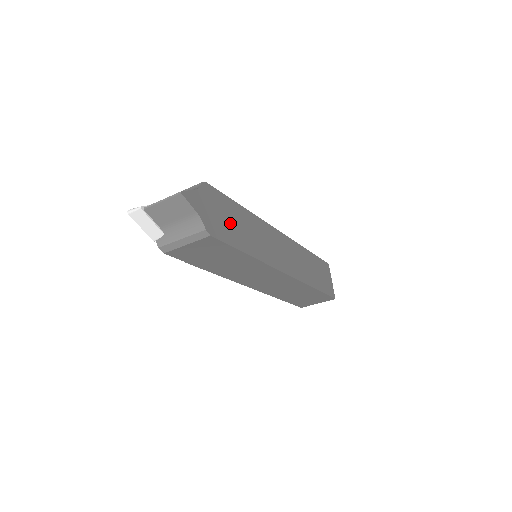
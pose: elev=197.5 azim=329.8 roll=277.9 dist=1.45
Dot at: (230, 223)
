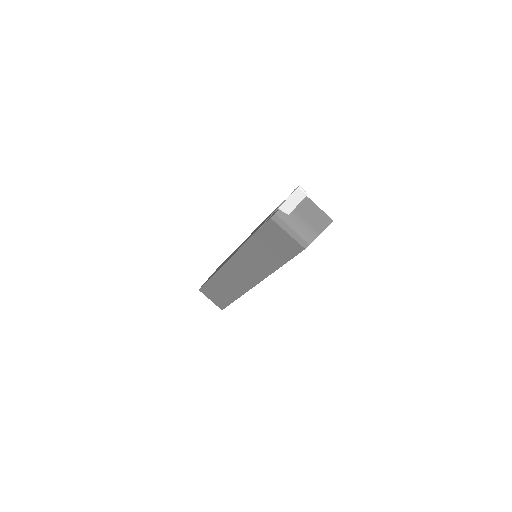
Dot at: occluded
